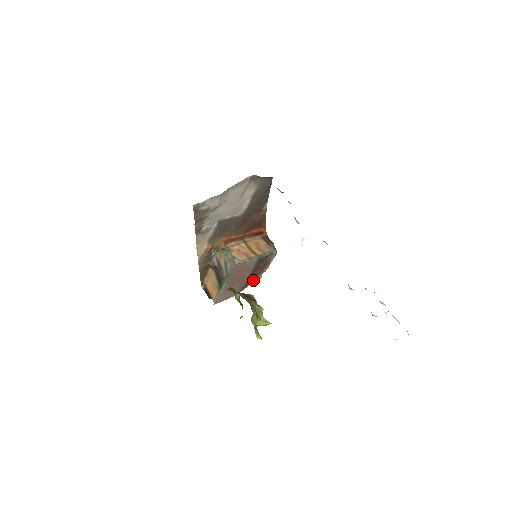
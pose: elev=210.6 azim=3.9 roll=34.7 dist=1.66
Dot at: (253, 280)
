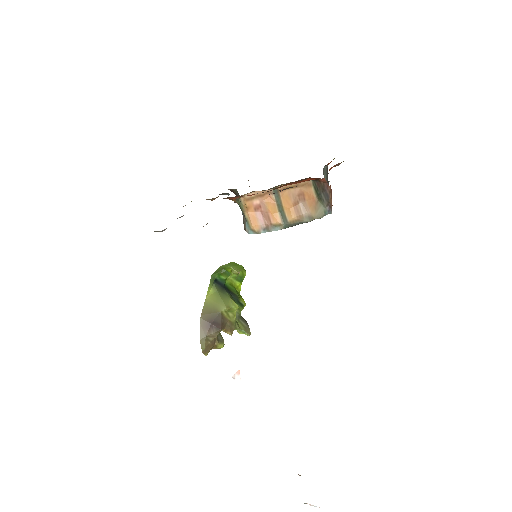
Dot at: occluded
